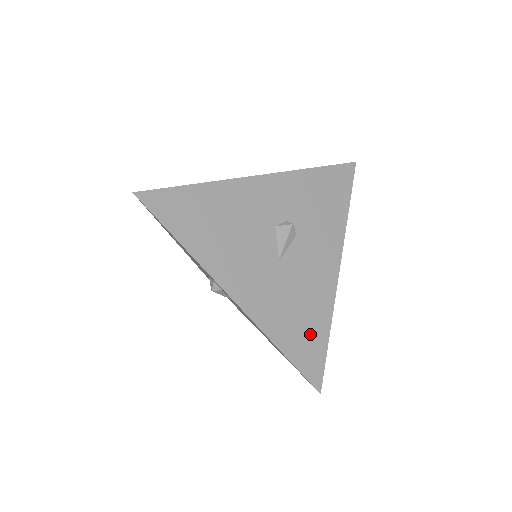
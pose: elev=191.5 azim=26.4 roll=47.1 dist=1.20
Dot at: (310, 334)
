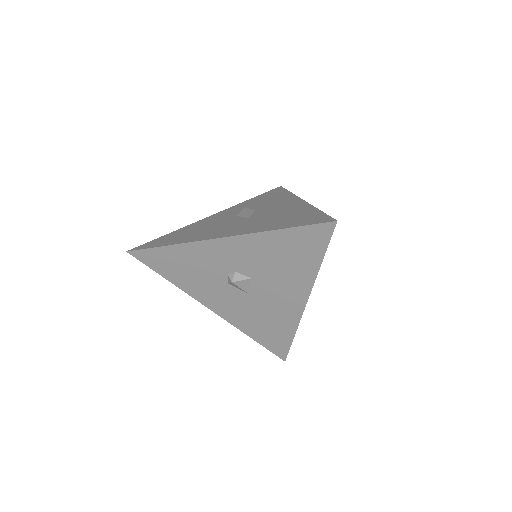
Dot at: (301, 217)
